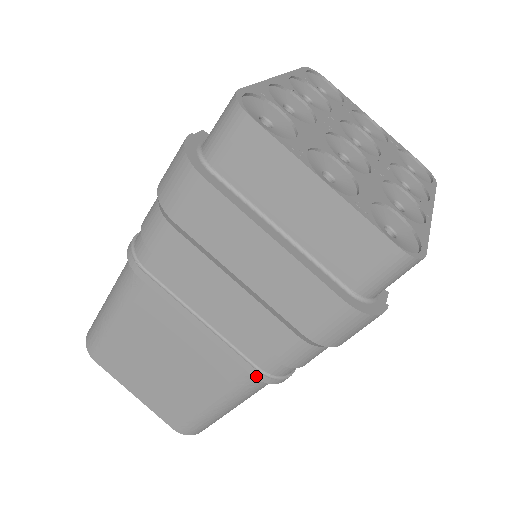
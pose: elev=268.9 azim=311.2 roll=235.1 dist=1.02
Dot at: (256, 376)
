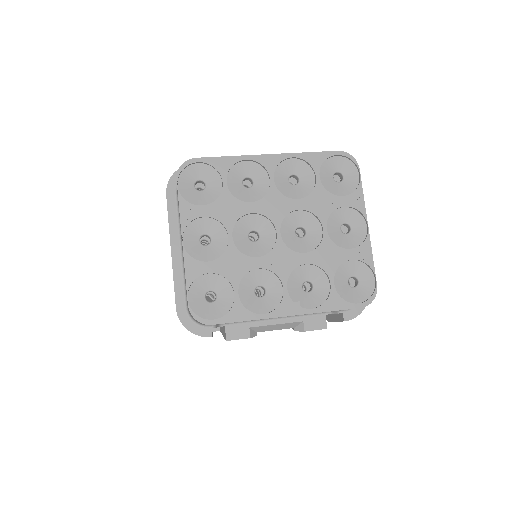
Dot at: occluded
